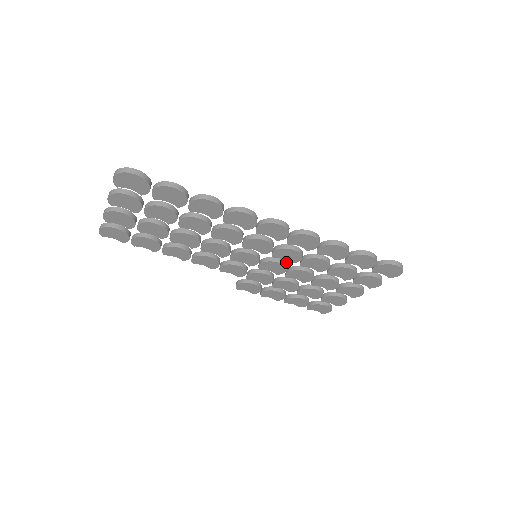
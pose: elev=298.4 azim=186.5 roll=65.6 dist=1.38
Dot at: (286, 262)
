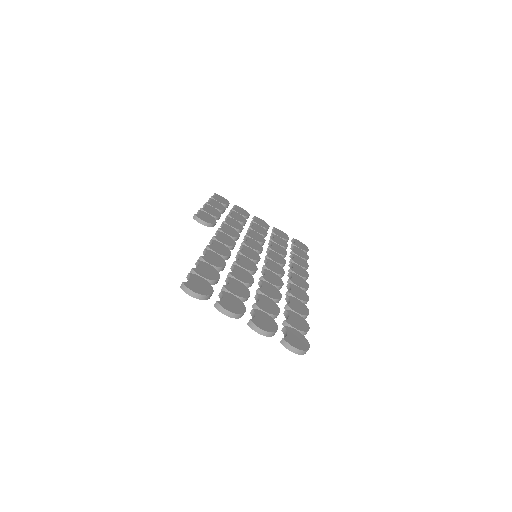
Dot at: (261, 246)
